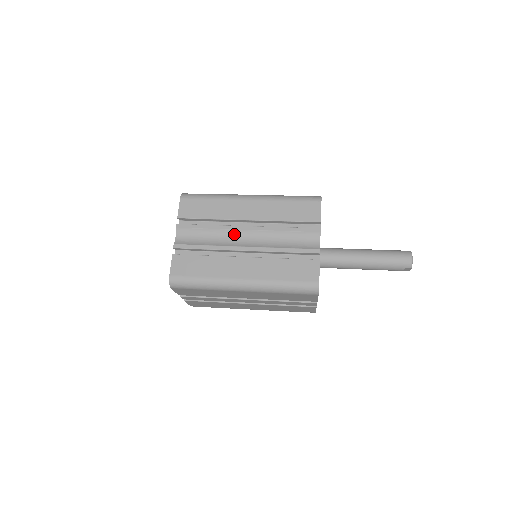
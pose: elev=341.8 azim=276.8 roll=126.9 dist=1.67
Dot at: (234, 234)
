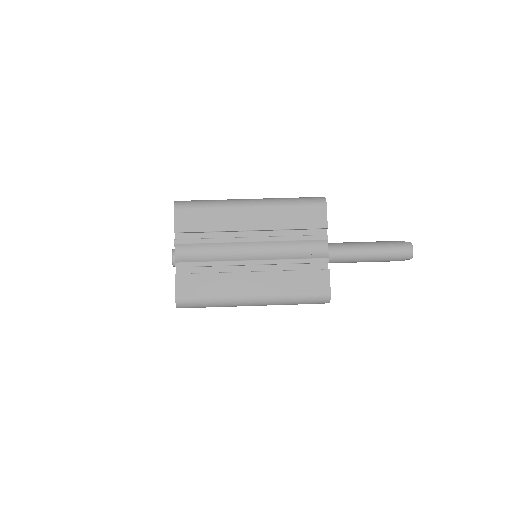
Dot at: (238, 246)
